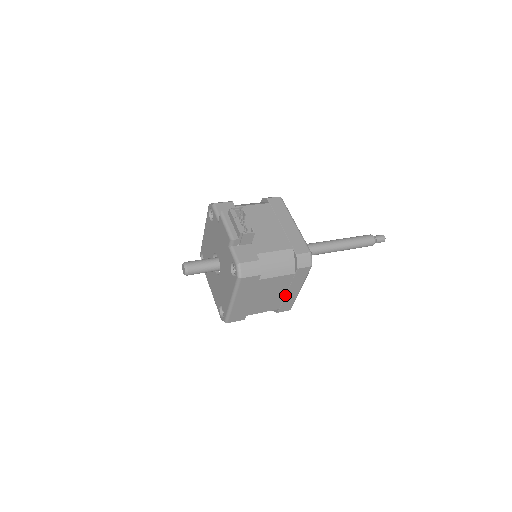
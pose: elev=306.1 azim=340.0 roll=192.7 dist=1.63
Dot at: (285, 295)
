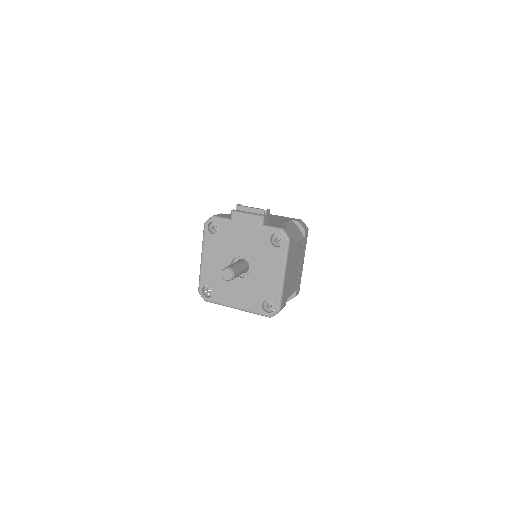
Dot at: (299, 269)
